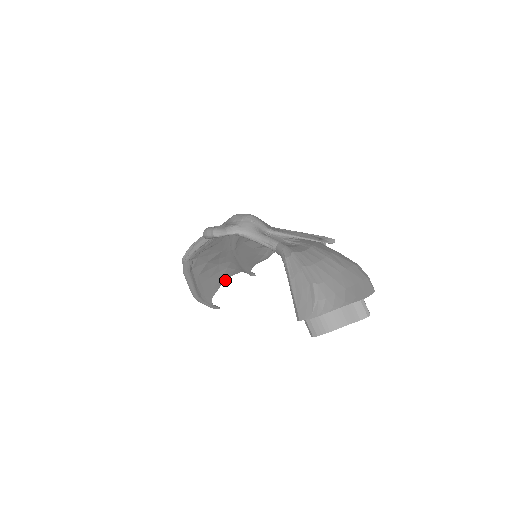
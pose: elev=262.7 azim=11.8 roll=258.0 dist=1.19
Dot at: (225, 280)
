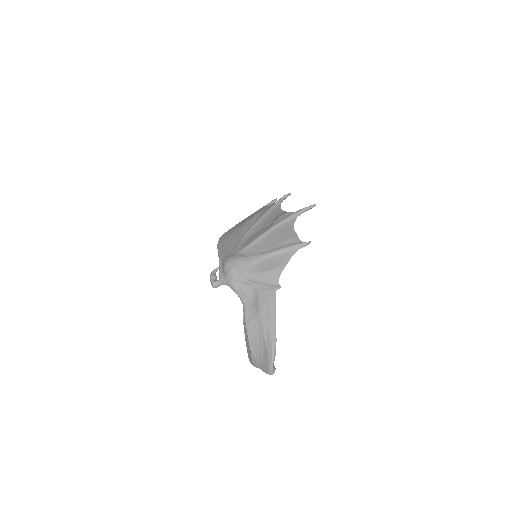
Dot at: (266, 206)
